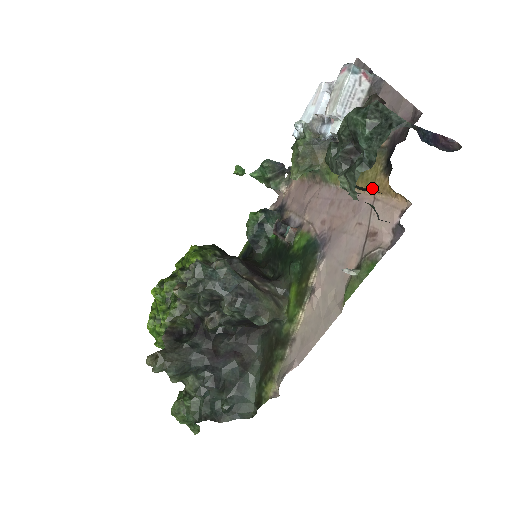
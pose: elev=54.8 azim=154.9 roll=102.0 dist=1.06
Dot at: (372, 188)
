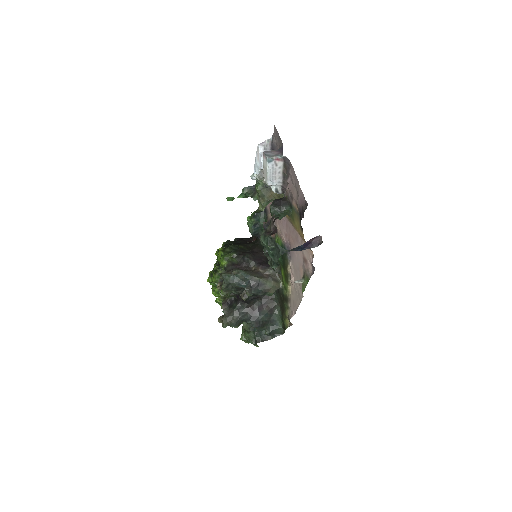
Dot at: (299, 233)
